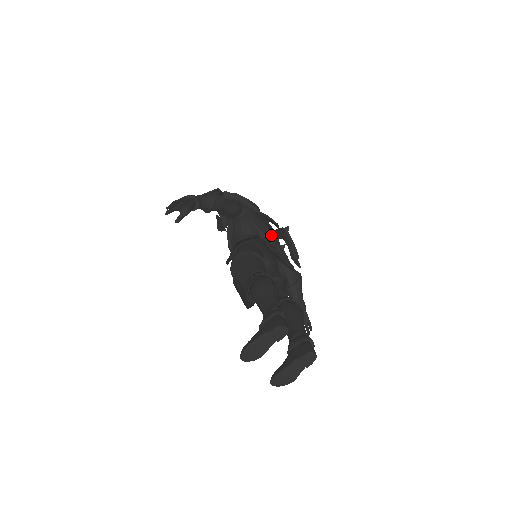
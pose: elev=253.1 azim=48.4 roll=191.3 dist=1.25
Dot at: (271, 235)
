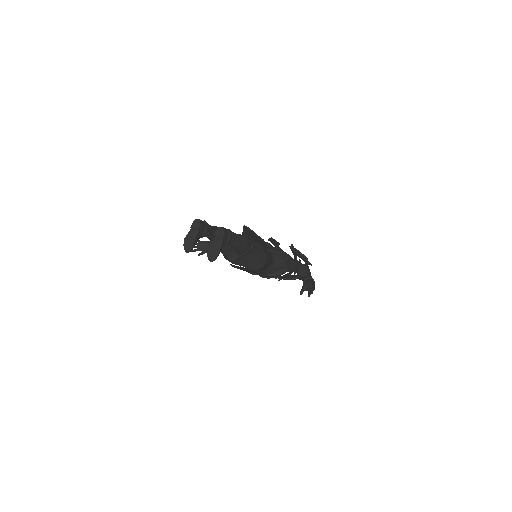
Dot at: (275, 249)
